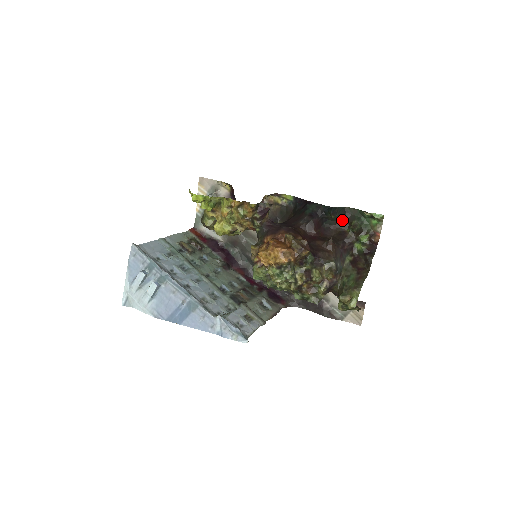
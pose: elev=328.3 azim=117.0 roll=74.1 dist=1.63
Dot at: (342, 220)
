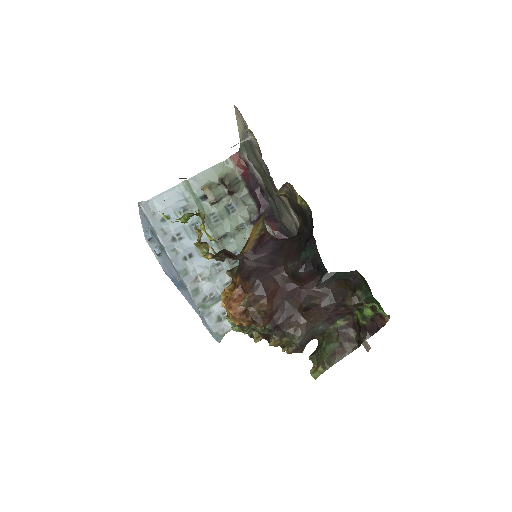
Dot at: (347, 280)
